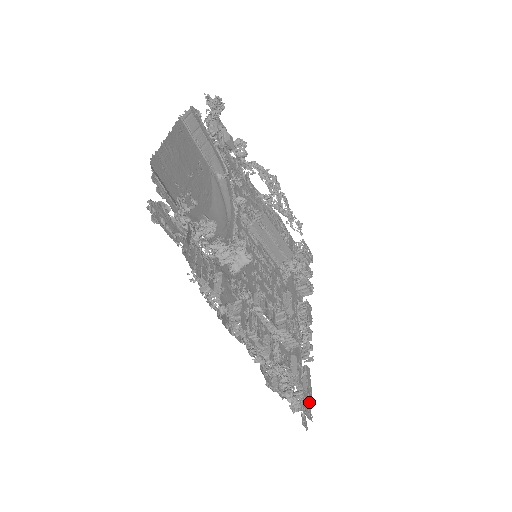
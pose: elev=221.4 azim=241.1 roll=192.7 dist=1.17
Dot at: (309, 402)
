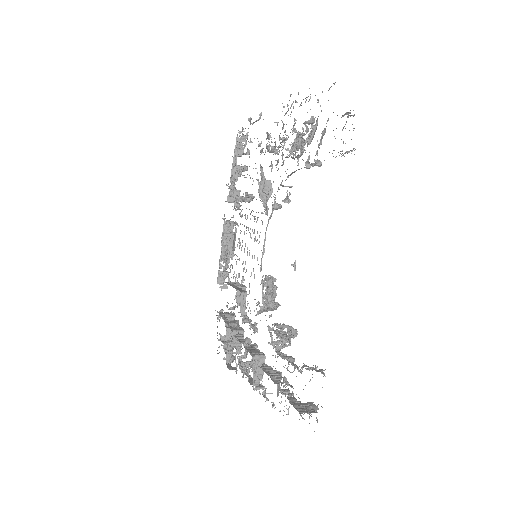
Dot at: occluded
